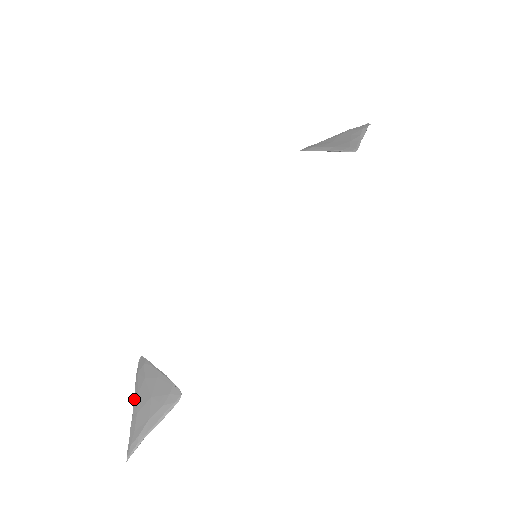
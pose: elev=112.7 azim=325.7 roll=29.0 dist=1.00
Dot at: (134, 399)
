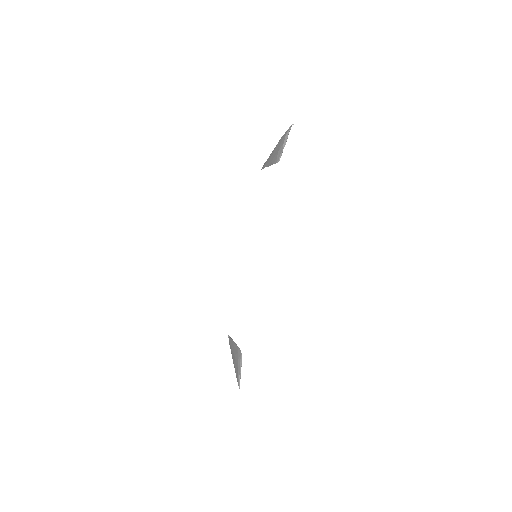
Dot at: occluded
